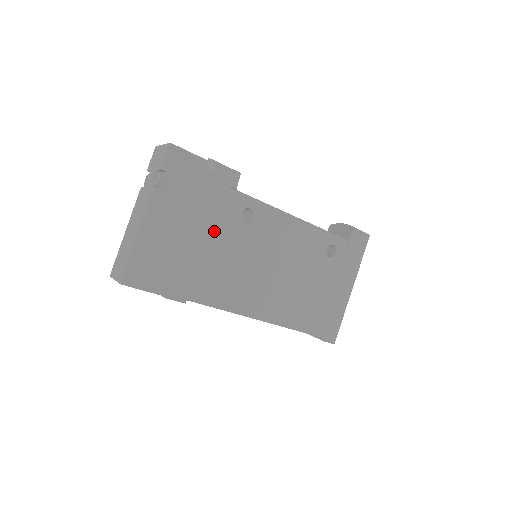
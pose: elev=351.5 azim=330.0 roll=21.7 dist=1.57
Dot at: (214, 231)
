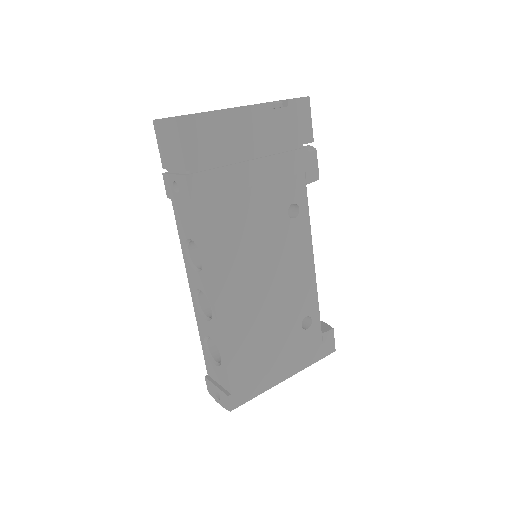
Dot at: (267, 186)
